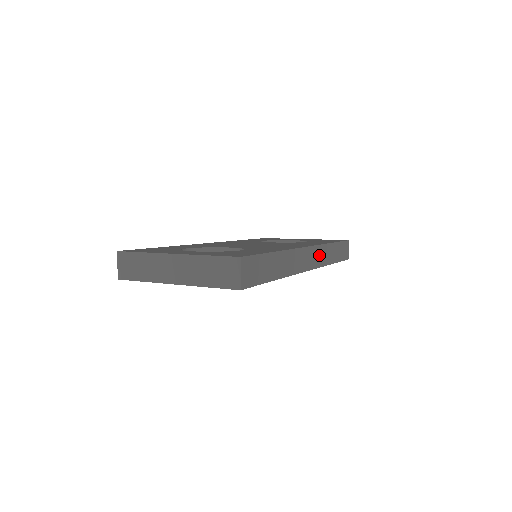
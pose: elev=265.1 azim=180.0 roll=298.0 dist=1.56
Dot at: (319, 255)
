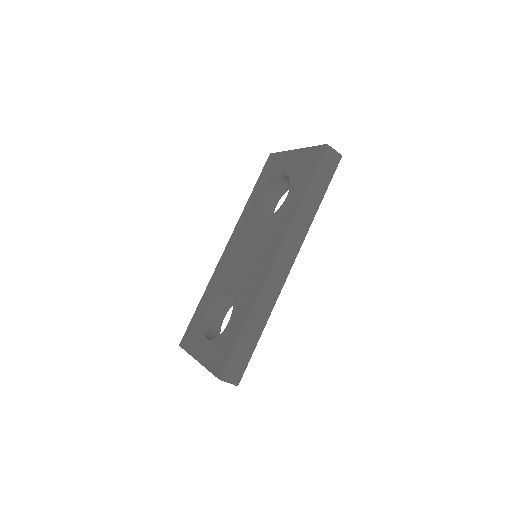
Dot at: (294, 238)
